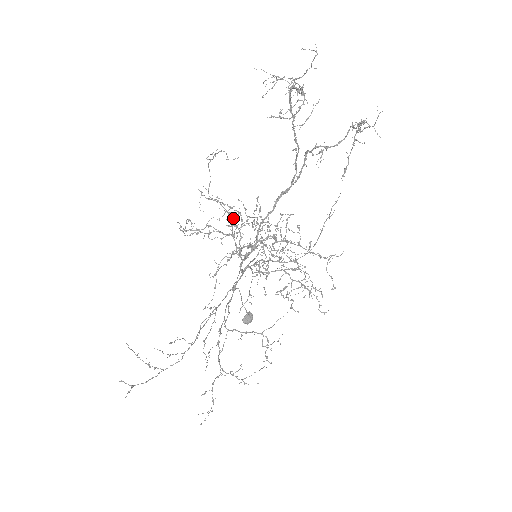
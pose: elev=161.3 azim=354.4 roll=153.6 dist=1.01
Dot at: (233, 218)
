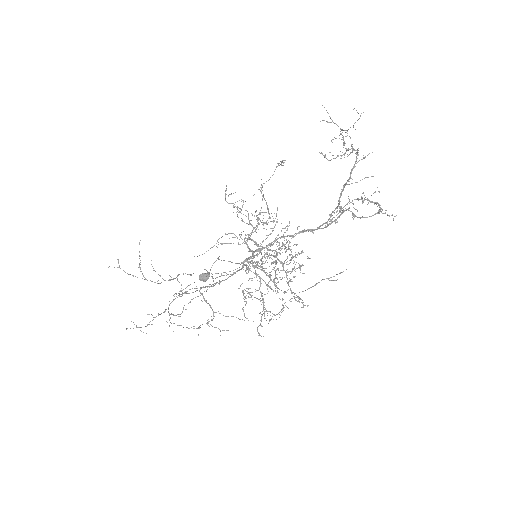
Dot at: occluded
